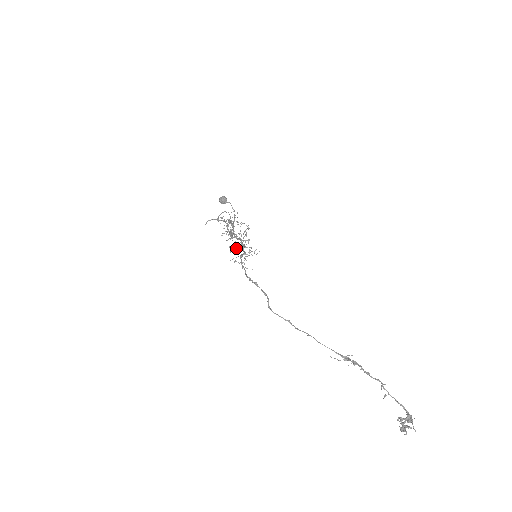
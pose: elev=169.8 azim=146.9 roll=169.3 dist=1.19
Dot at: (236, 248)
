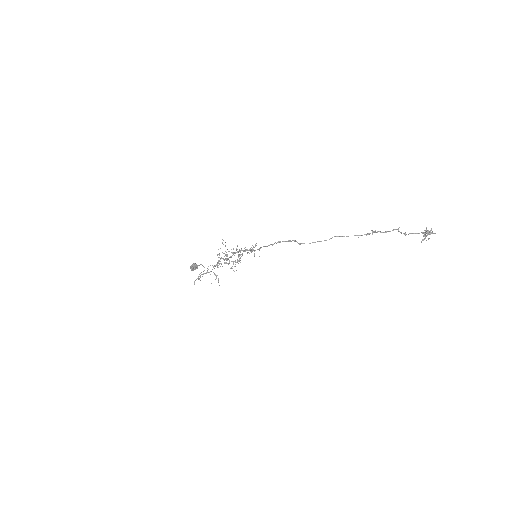
Dot at: (241, 254)
